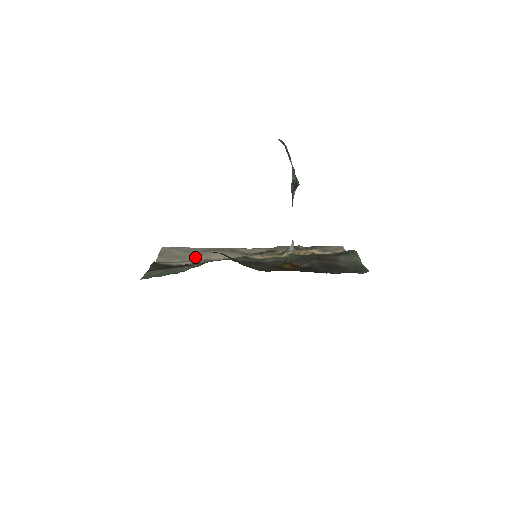
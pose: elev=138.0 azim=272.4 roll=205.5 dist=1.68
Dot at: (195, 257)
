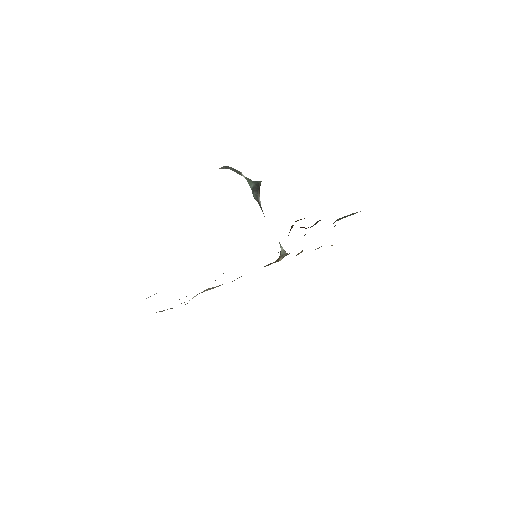
Dot at: occluded
